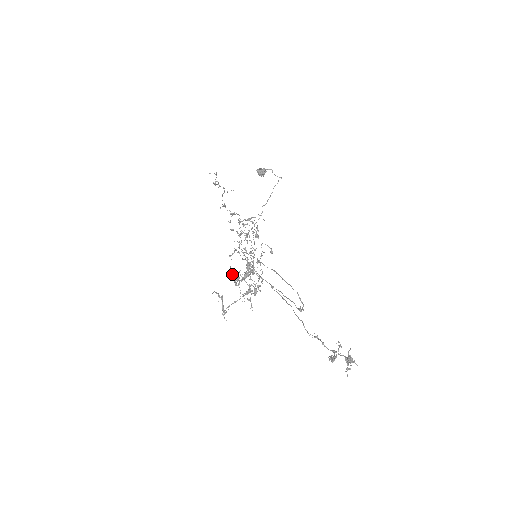
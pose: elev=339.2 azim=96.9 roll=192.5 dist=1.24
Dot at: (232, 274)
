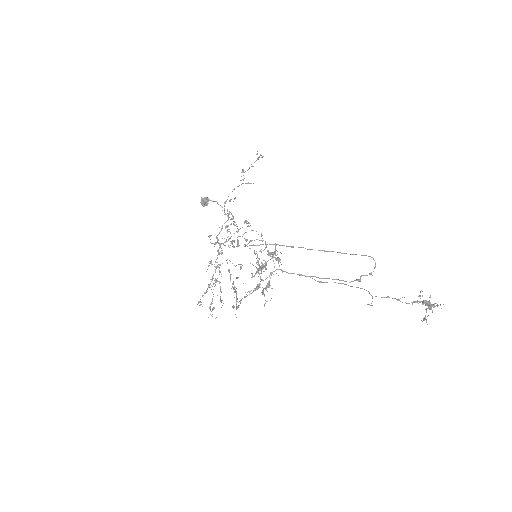
Dot at: (258, 260)
